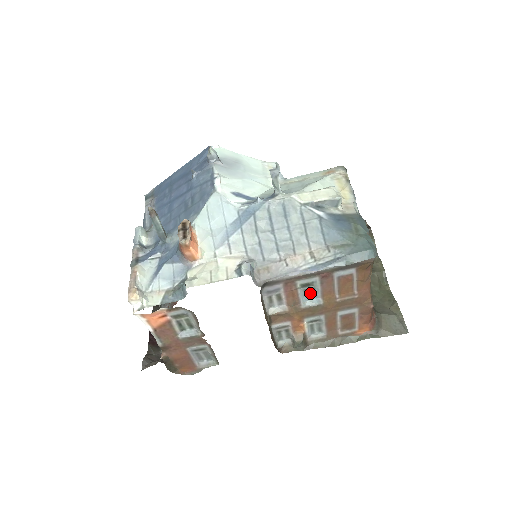
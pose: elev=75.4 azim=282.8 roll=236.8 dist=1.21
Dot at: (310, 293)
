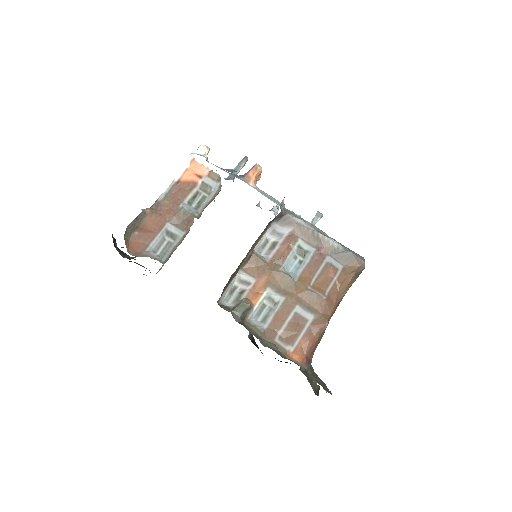
Dot at: (295, 265)
